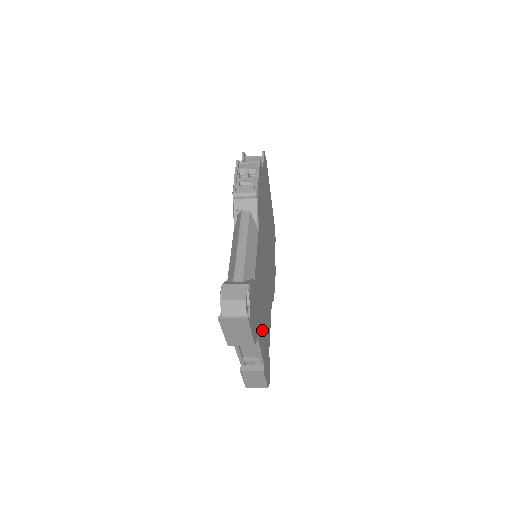
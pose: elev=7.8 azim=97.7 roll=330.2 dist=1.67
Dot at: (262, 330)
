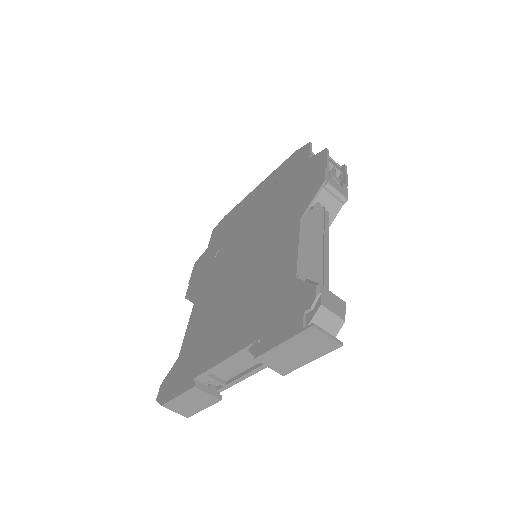
Dot at: occluded
